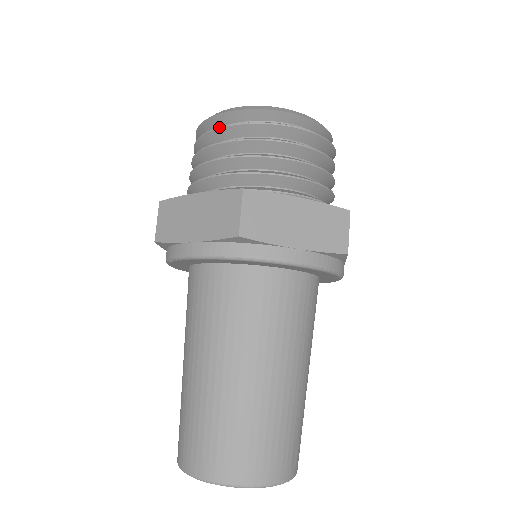
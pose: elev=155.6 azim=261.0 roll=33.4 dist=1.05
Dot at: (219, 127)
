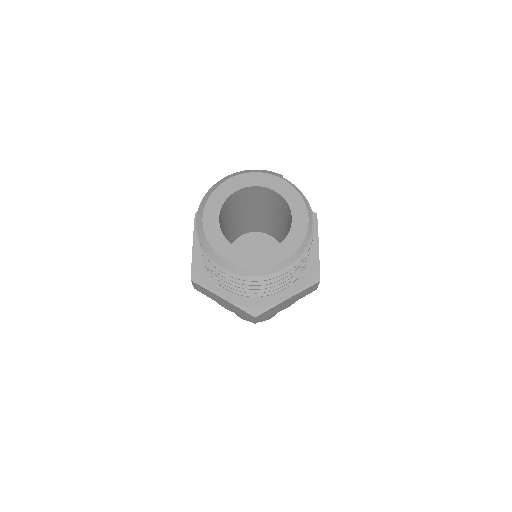
Dot at: occluded
